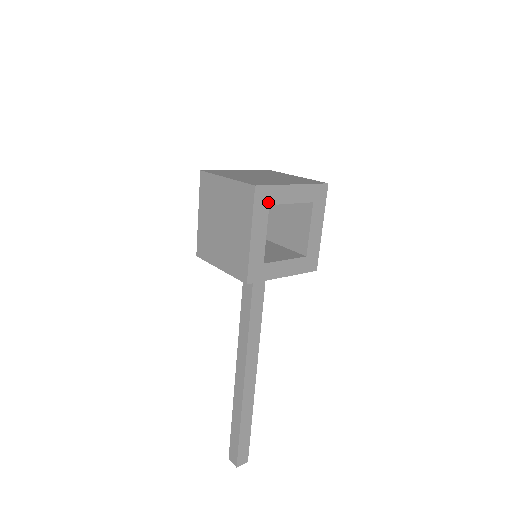
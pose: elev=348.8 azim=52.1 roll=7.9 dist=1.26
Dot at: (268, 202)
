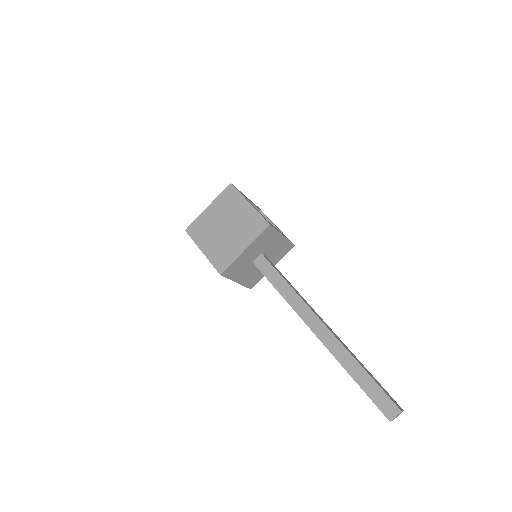
Dot at: (242, 194)
